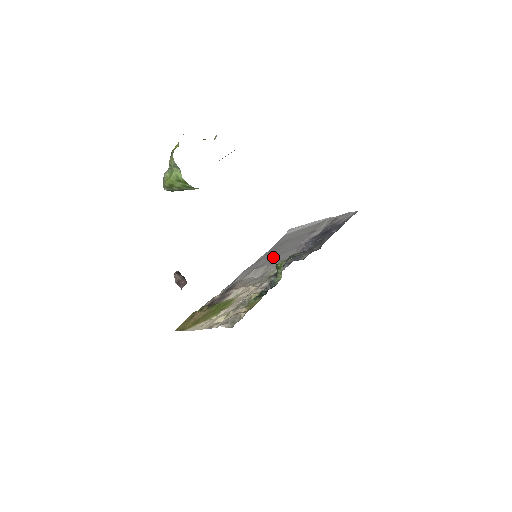
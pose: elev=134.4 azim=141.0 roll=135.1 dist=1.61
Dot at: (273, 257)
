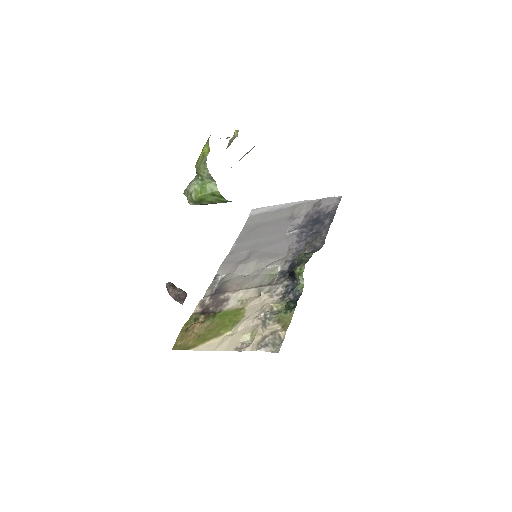
Dot at: (258, 249)
